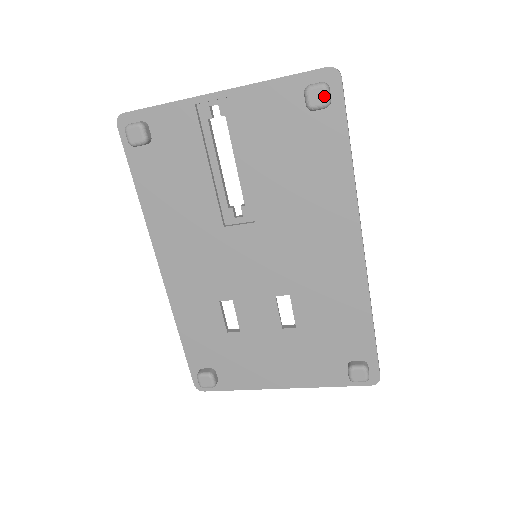
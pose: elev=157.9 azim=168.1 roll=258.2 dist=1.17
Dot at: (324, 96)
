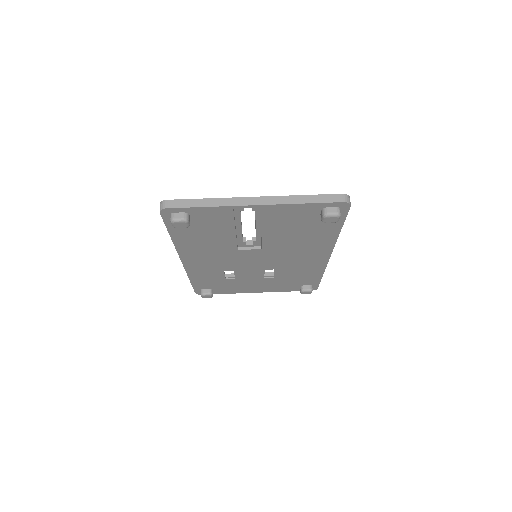
Dot at: (336, 220)
